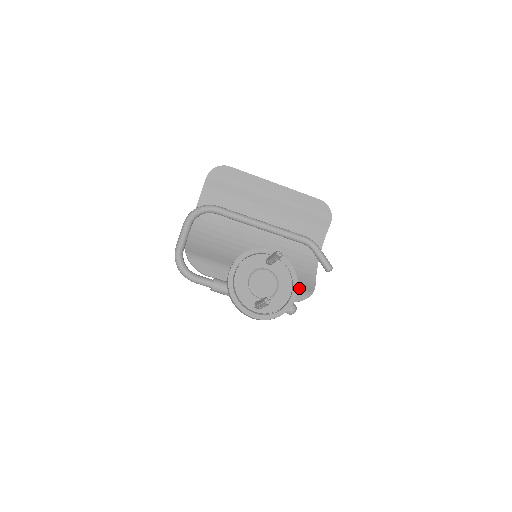
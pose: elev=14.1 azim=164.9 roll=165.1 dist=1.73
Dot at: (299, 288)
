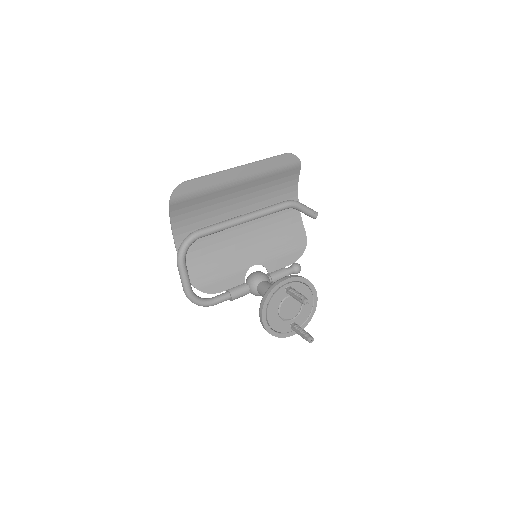
Dot at: (295, 246)
